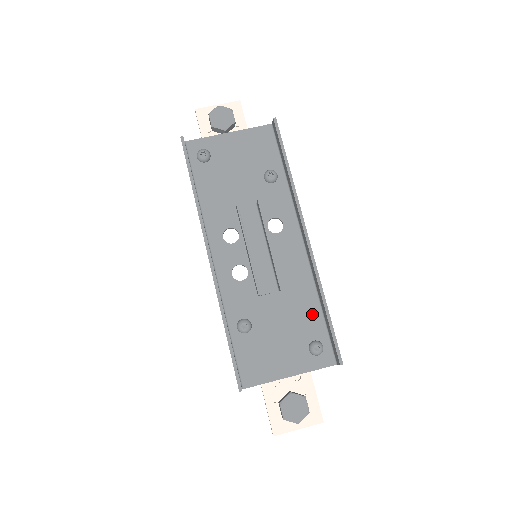
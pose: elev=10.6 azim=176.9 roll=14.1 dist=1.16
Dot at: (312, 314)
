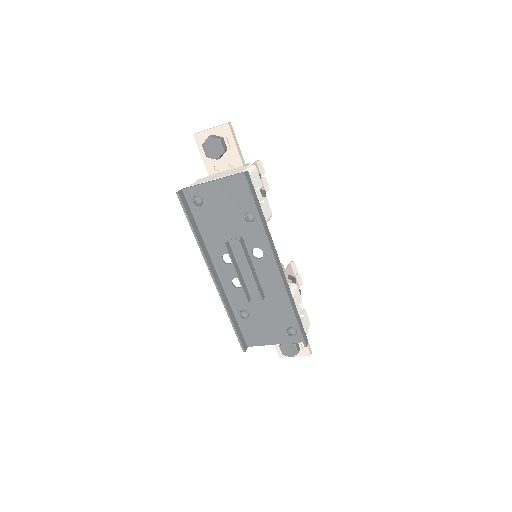
Dot at: (288, 312)
